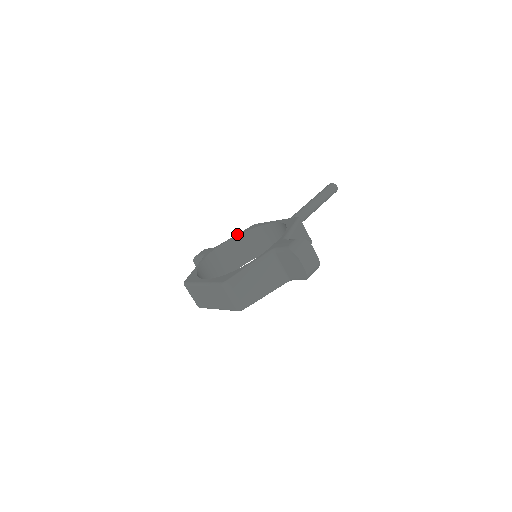
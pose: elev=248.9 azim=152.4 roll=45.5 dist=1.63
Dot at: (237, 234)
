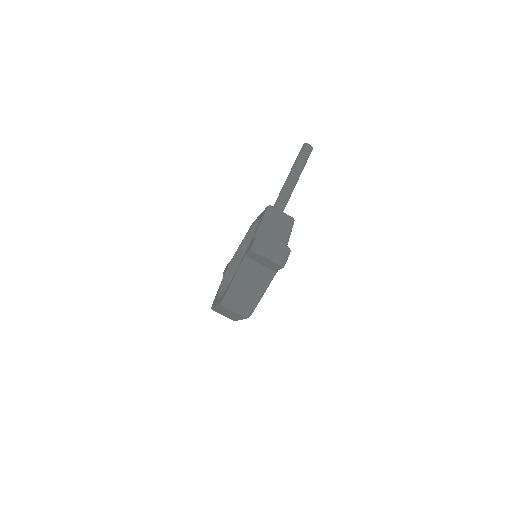
Dot at: (242, 240)
